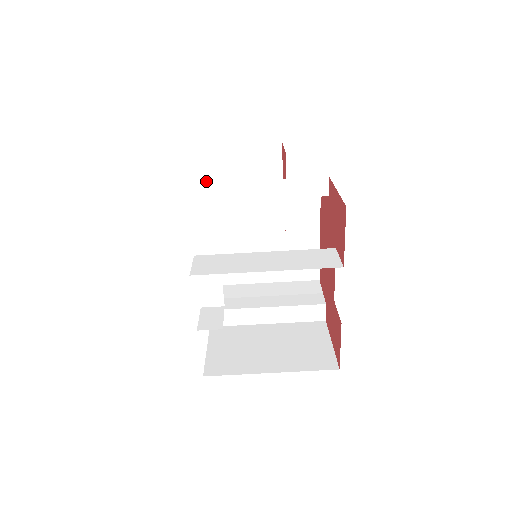
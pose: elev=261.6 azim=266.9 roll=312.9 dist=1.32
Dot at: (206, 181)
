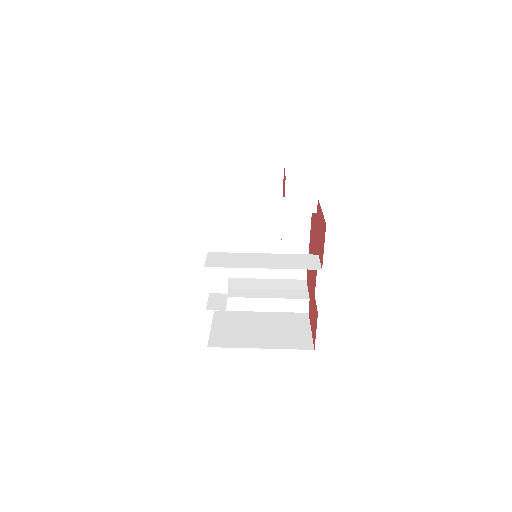
Dot at: (220, 192)
